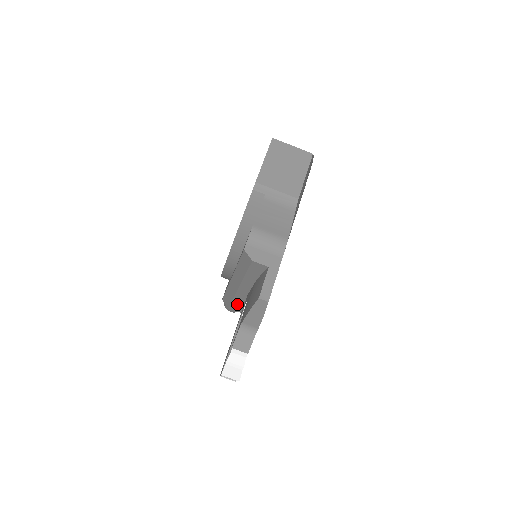
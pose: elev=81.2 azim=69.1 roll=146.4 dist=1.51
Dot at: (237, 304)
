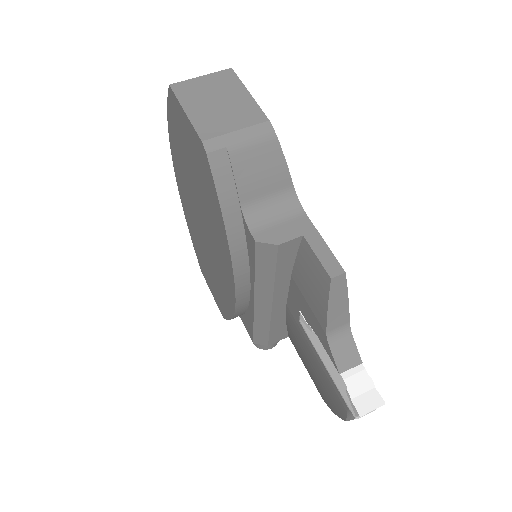
Dot at: (277, 331)
